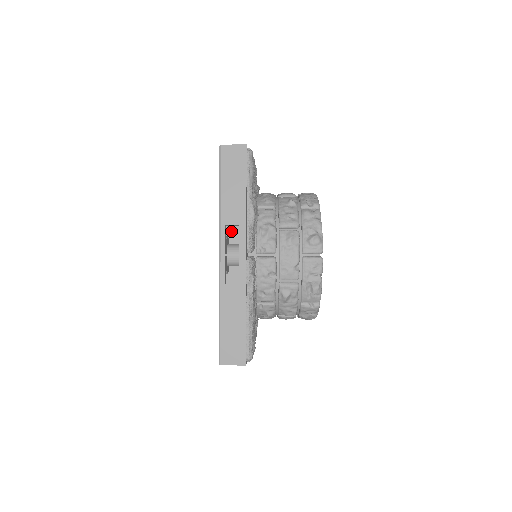
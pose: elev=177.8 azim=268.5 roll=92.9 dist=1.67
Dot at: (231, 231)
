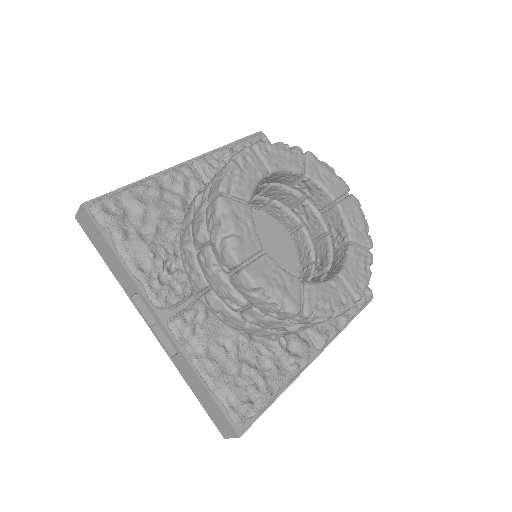
Dot at: occluded
